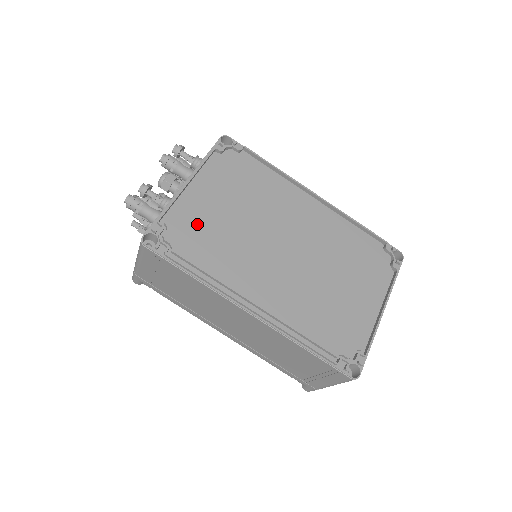
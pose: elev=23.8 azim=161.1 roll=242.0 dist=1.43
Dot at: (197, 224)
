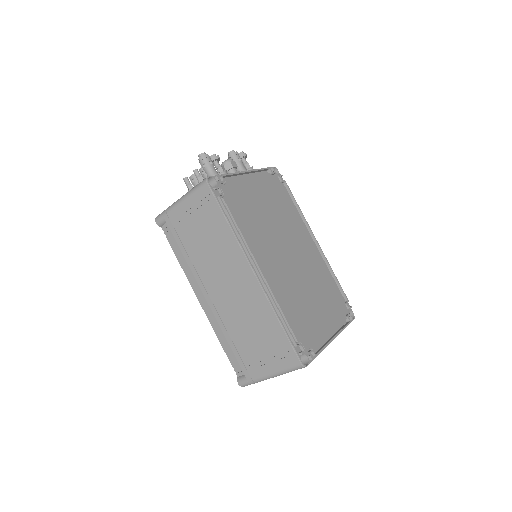
Dot at: (243, 197)
